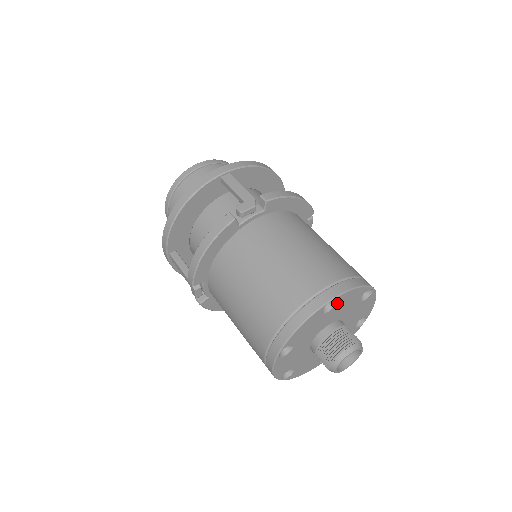
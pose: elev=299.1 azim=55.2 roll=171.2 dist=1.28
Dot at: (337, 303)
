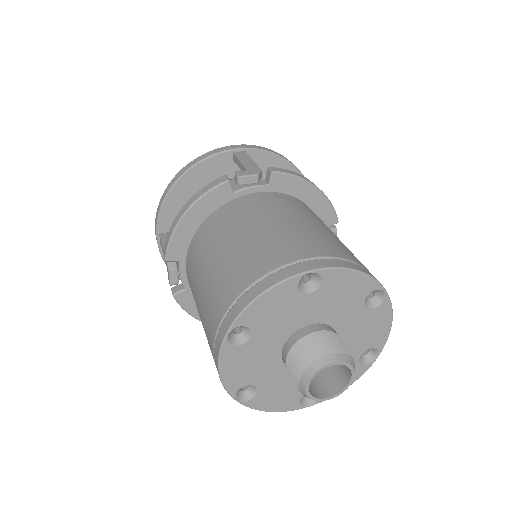
Dot at: (324, 284)
